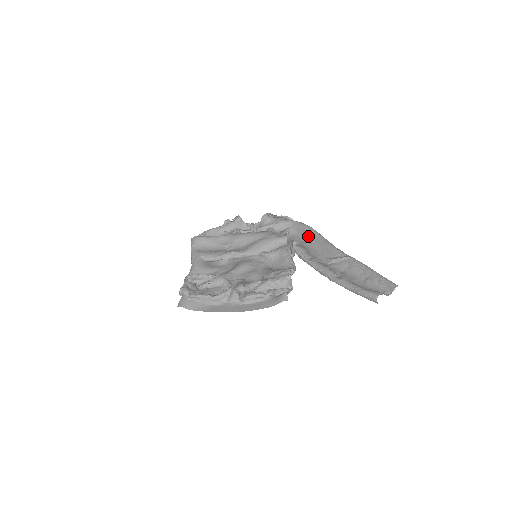
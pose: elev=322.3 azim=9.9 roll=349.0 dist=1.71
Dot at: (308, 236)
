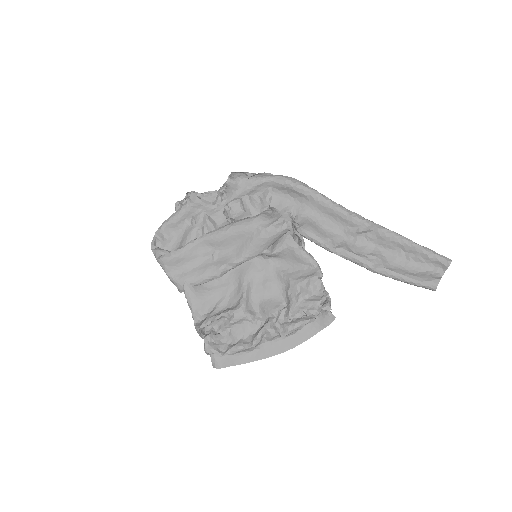
Dot at: (303, 198)
